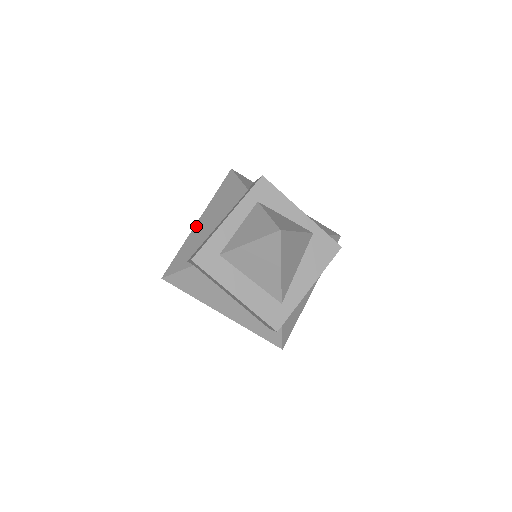
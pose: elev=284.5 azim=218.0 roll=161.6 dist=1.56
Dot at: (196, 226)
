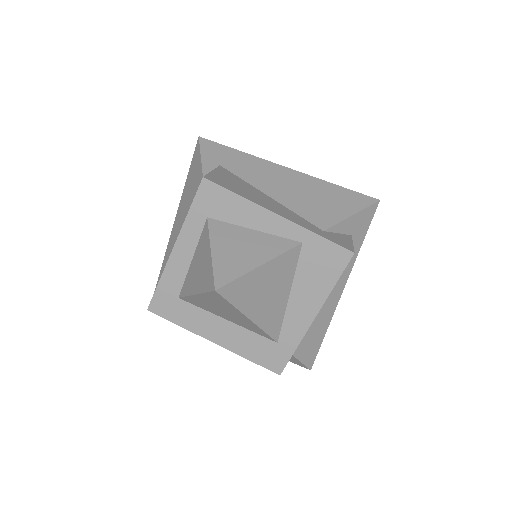
Dot at: (171, 233)
